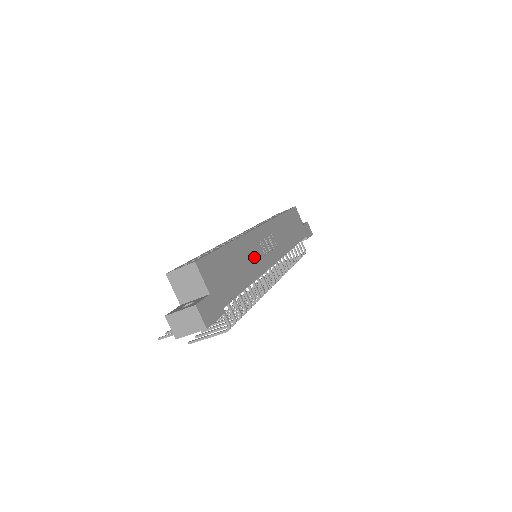
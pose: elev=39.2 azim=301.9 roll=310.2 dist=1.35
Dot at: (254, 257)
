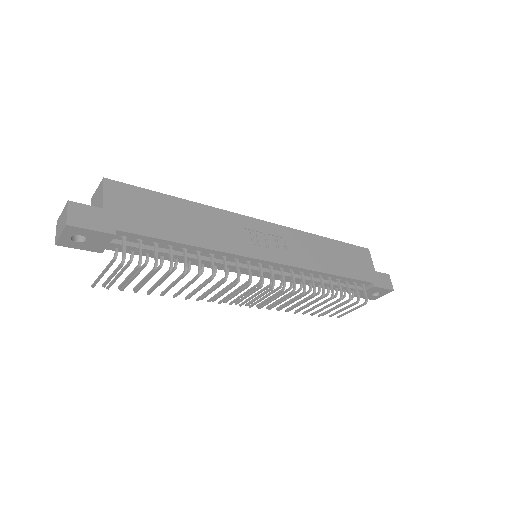
Dot at: (225, 233)
